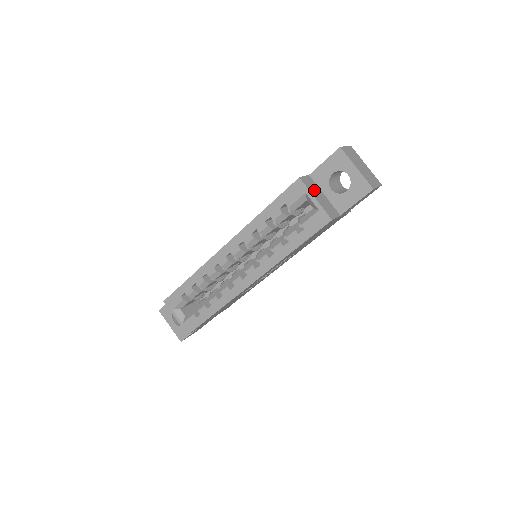
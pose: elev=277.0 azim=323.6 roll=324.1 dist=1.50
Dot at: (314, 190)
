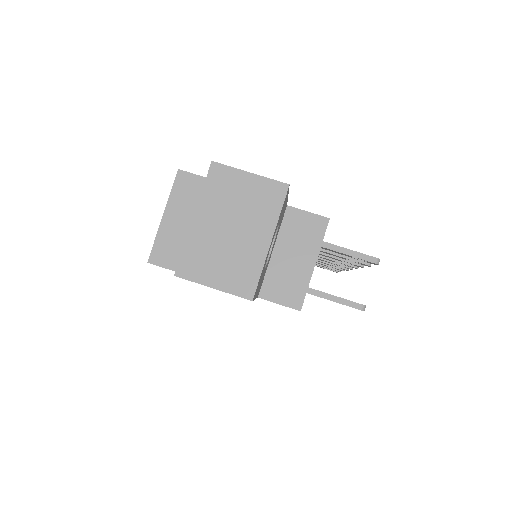
Dot at: (187, 206)
